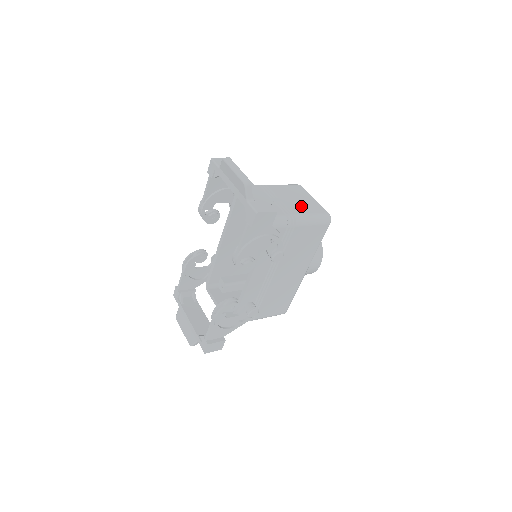
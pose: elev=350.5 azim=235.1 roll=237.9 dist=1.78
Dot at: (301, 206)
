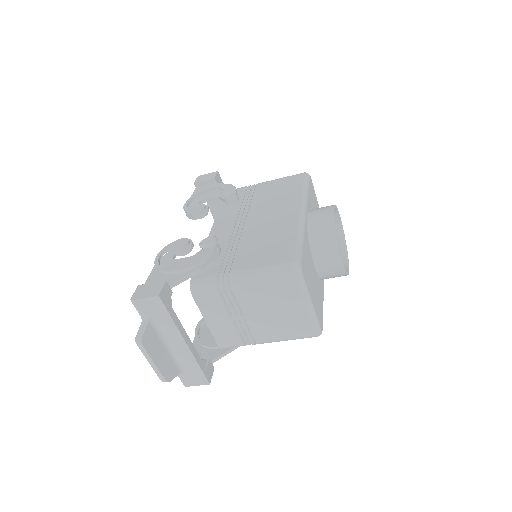
Dot at: occluded
